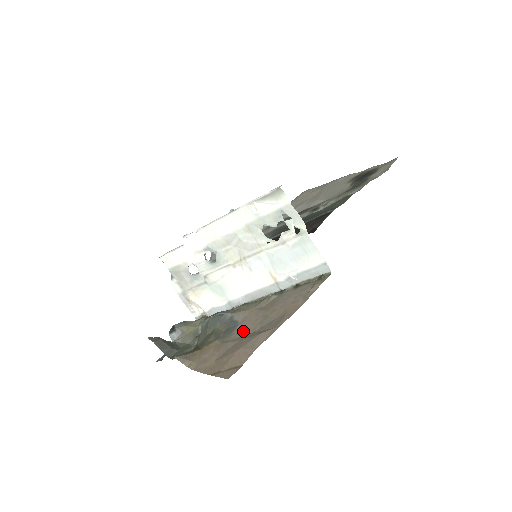
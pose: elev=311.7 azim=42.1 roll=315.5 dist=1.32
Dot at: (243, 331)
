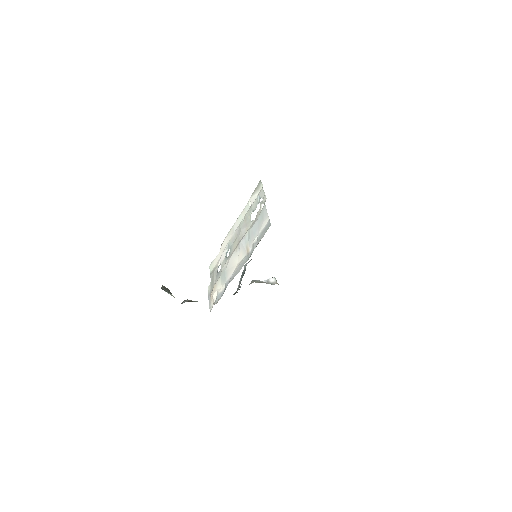
Dot at: occluded
